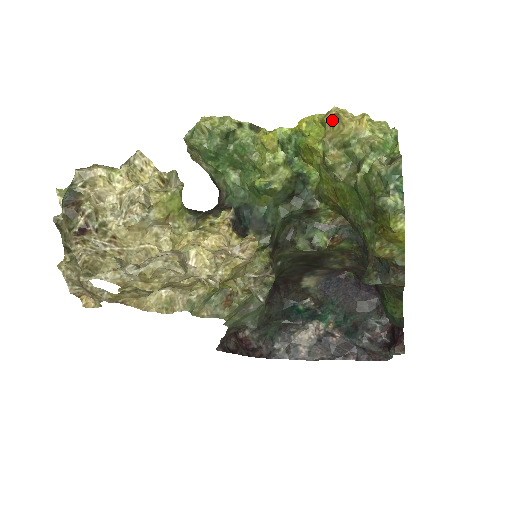
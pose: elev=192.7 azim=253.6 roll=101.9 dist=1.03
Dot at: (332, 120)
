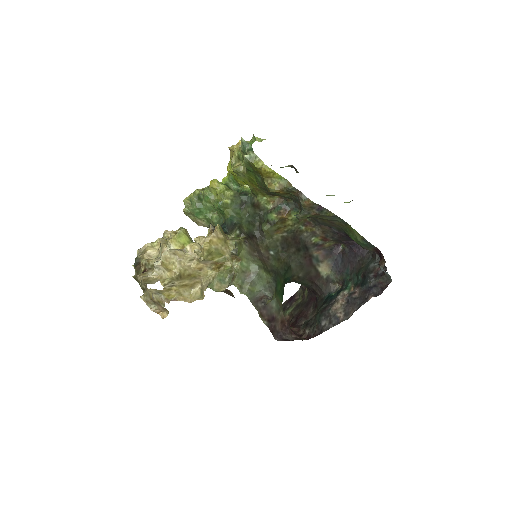
Dot at: (231, 154)
